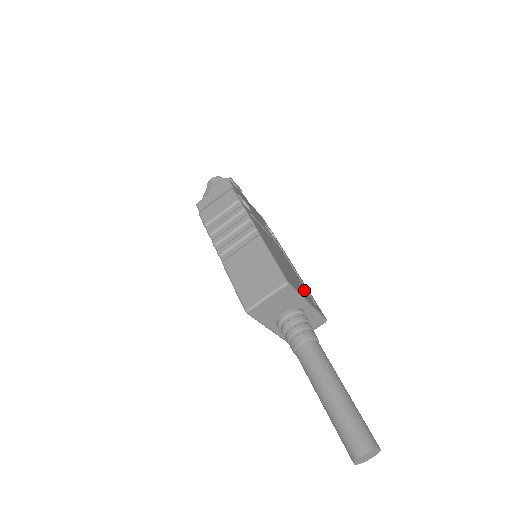
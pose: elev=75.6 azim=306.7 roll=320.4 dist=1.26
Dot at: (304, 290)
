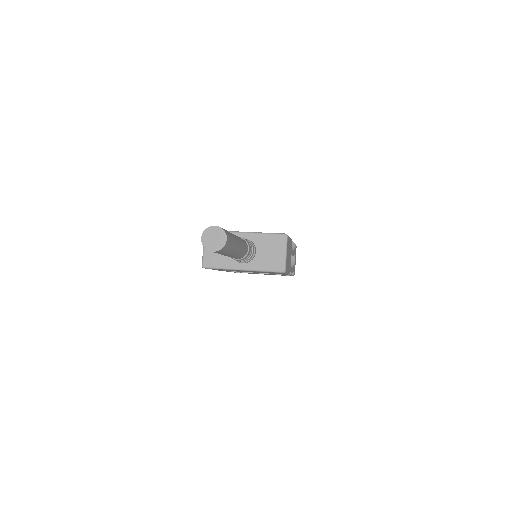
Dot at: occluded
